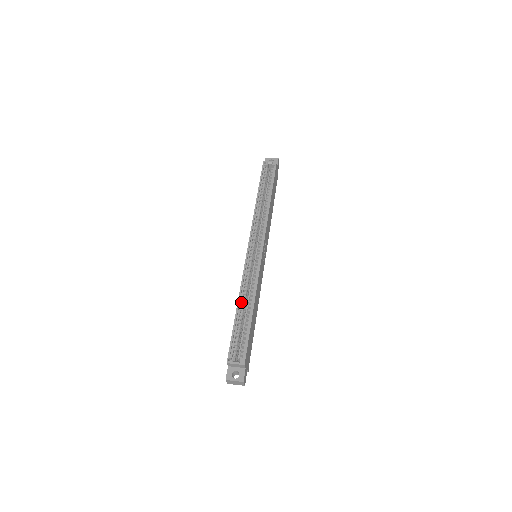
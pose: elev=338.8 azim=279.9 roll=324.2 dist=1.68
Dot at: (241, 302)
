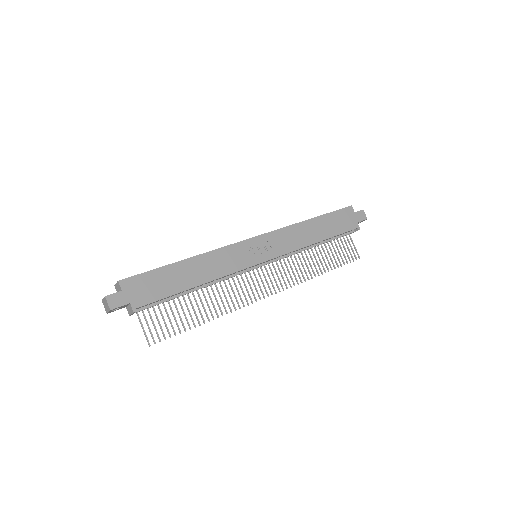
Dot at: occluded
